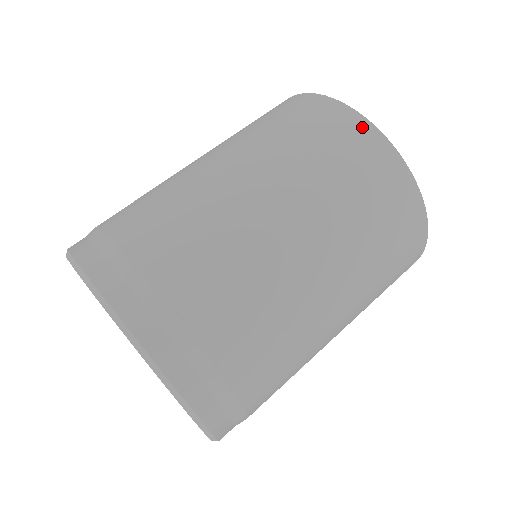
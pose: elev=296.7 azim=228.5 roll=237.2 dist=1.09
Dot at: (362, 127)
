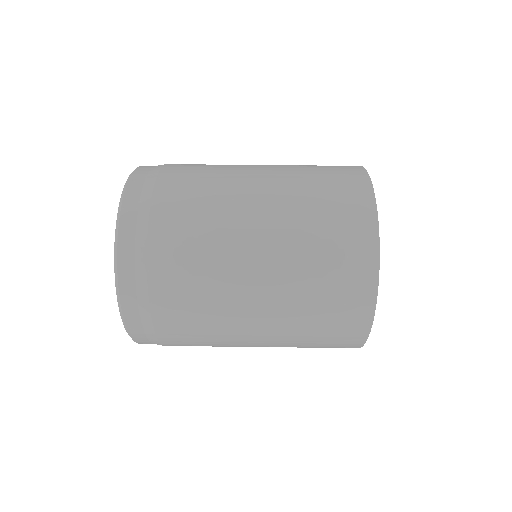
Dot at: (359, 173)
